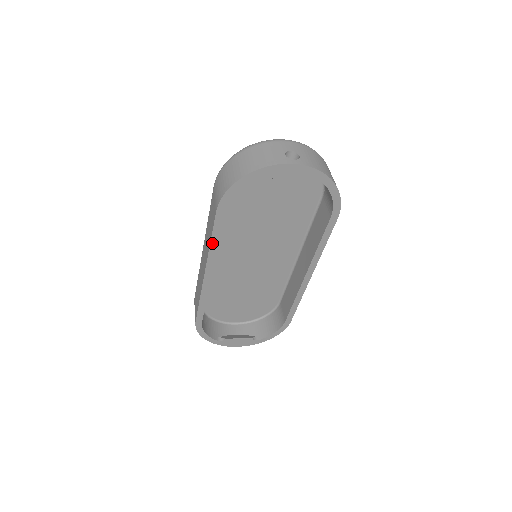
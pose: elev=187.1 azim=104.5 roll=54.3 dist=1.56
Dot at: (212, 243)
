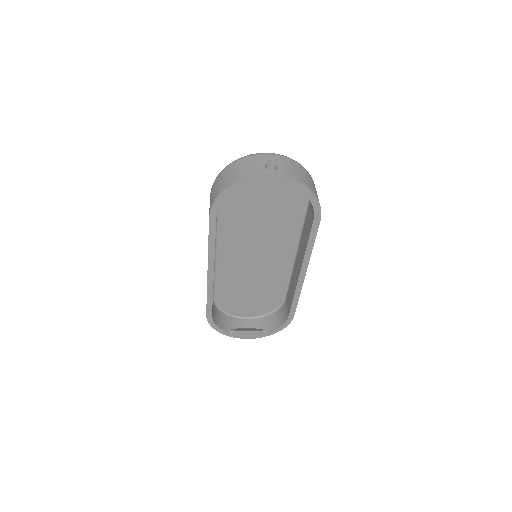
Dot at: (210, 245)
